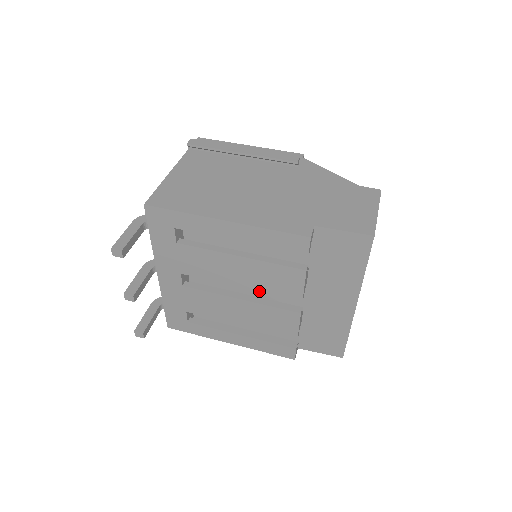
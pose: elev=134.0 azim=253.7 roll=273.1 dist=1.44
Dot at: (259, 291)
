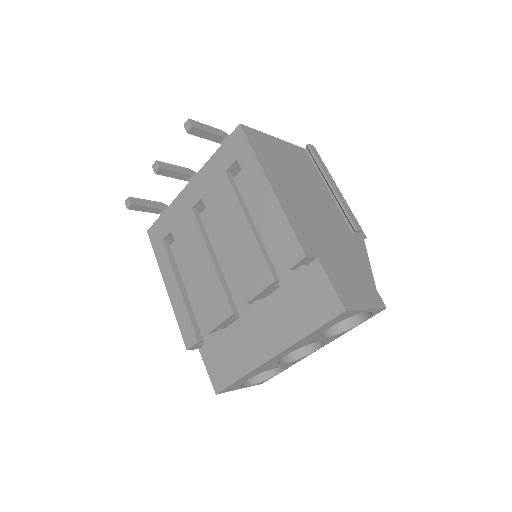
Dot at: (229, 264)
